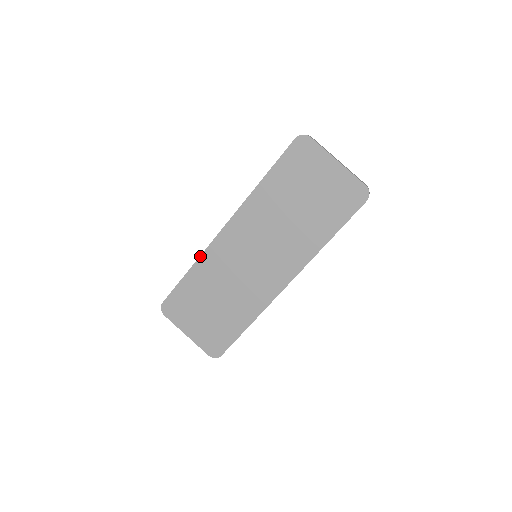
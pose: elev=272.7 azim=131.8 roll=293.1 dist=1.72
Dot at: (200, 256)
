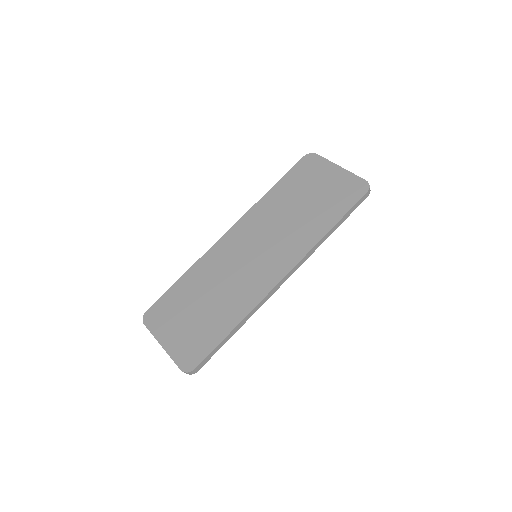
Dot at: (200, 258)
